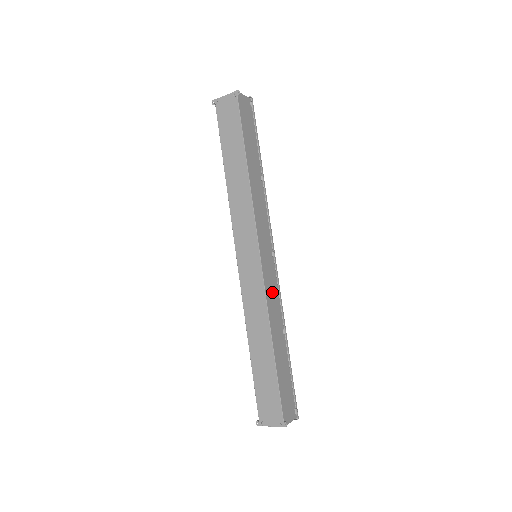
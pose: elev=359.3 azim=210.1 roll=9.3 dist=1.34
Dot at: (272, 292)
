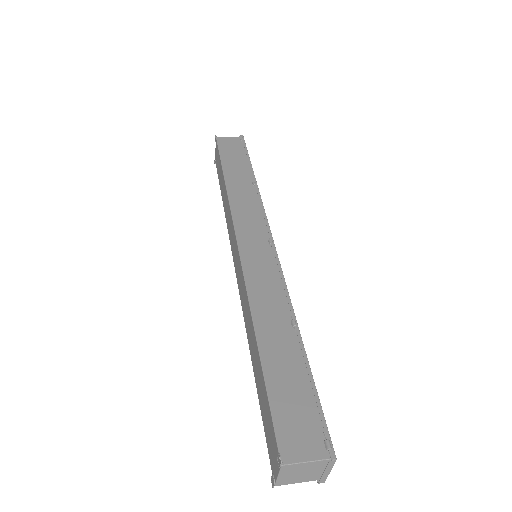
Dot at: (264, 279)
